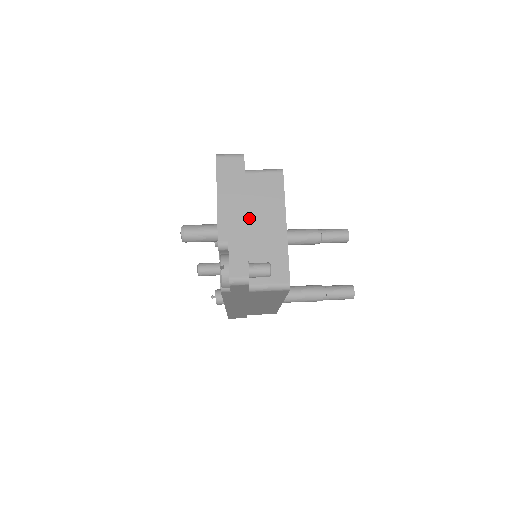
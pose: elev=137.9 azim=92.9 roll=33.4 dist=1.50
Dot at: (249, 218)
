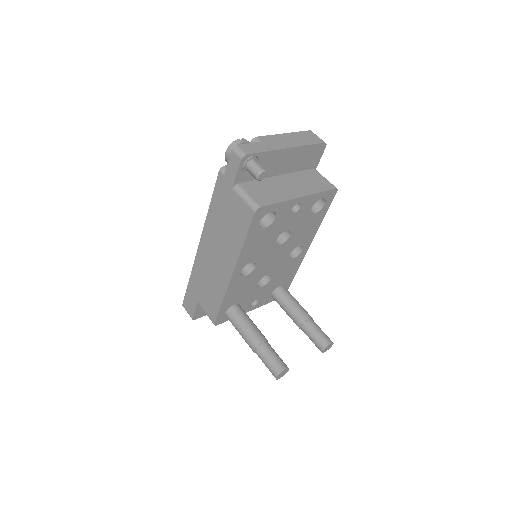
Dot at: (286, 176)
